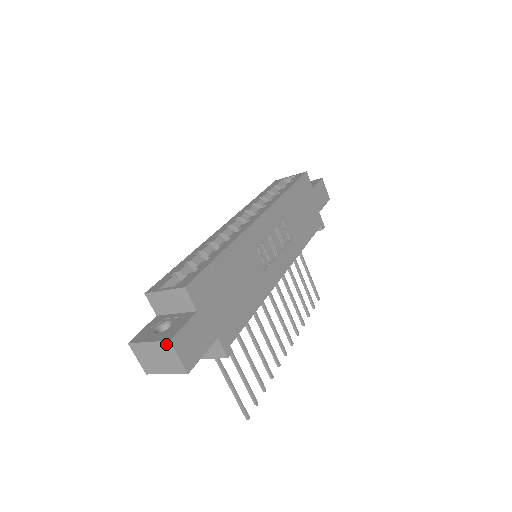
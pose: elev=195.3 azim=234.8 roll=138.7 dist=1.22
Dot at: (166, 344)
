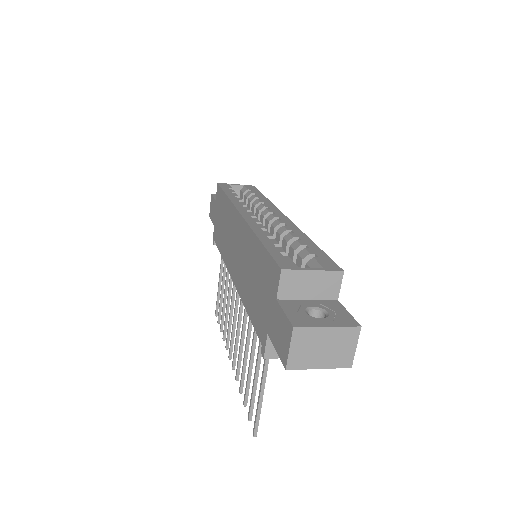
Dot at: (353, 330)
